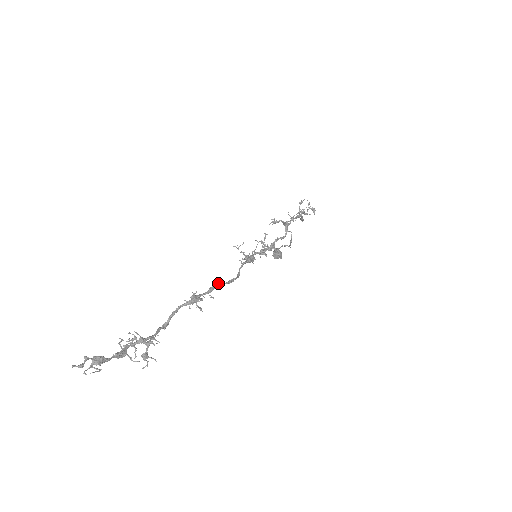
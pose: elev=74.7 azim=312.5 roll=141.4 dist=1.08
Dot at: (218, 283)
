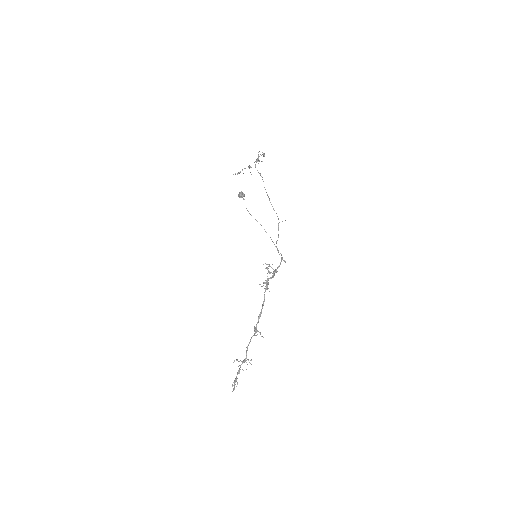
Dot at: occluded
